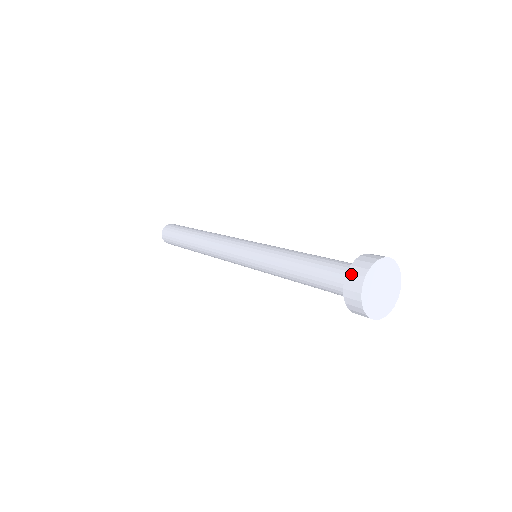
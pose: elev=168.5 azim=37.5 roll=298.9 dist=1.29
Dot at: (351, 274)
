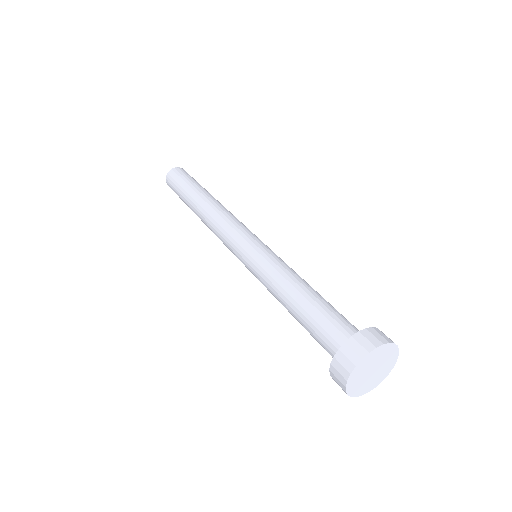
Dot at: (342, 354)
